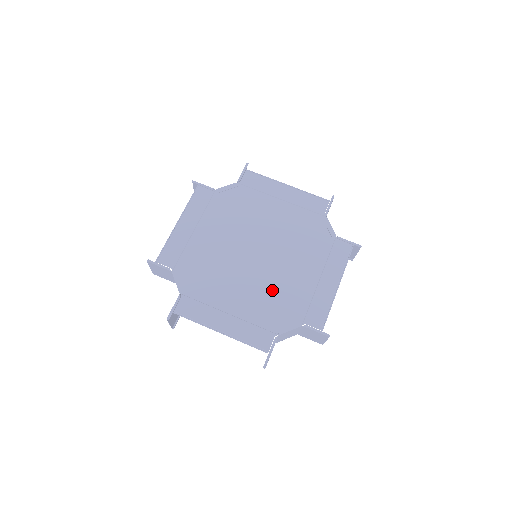
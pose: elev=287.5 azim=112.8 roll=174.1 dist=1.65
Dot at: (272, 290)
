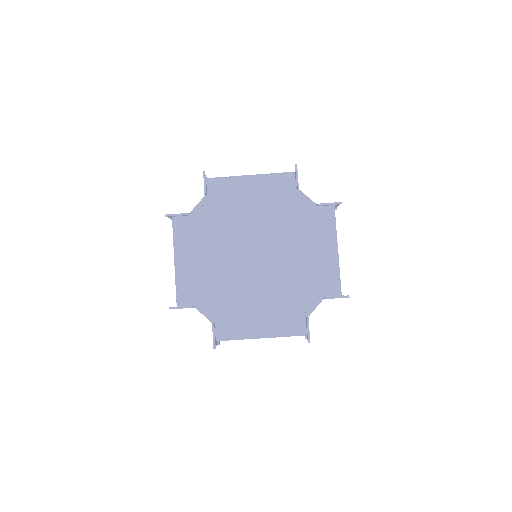
Dot at: (285, 281)
